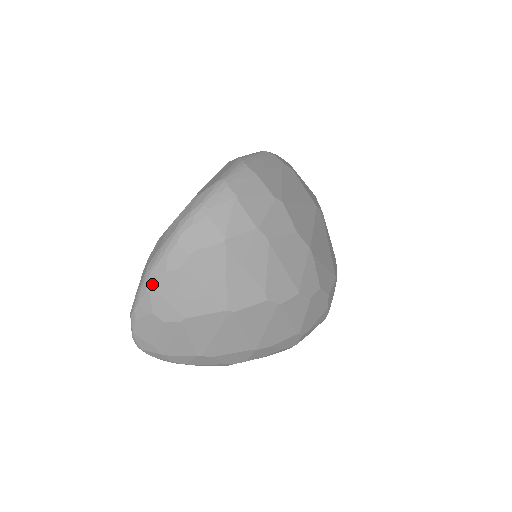
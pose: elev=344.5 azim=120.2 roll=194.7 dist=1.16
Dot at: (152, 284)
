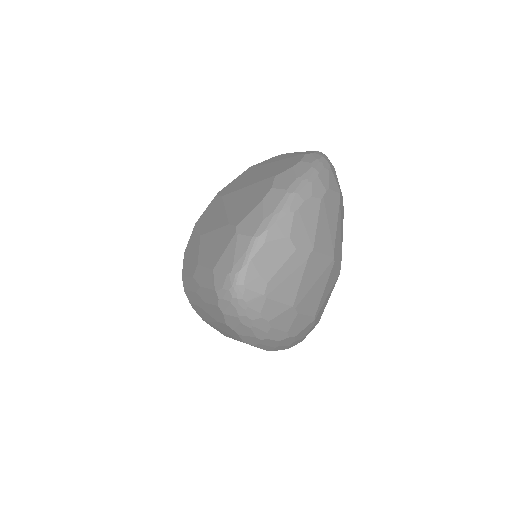
Dot at: (297, 205)
